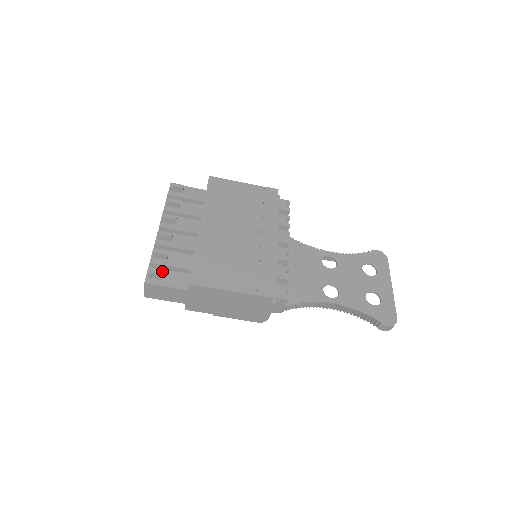
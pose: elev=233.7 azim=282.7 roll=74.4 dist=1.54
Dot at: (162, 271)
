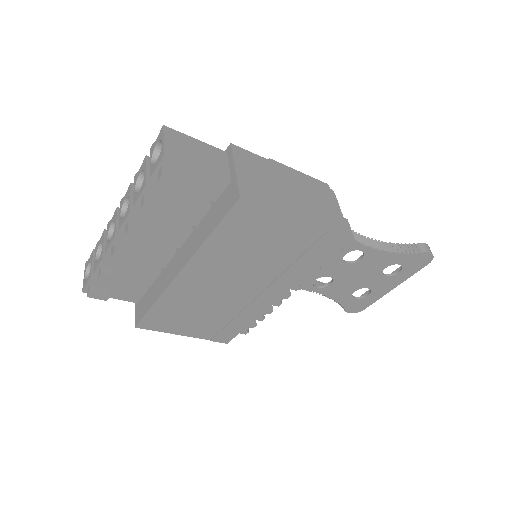
Dot at: (107, 298)
